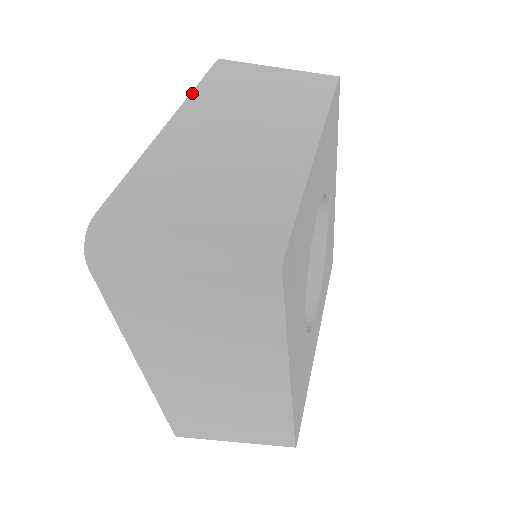
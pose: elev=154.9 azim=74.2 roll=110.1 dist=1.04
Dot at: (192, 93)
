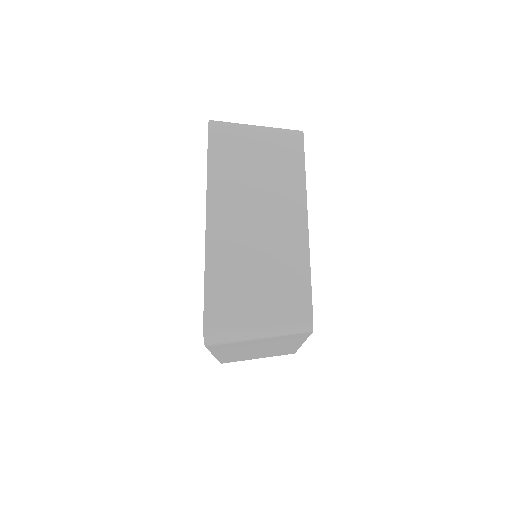
Dot at: (208, 180)
